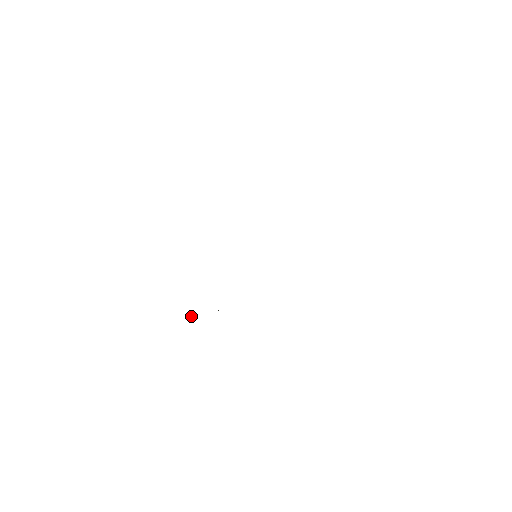
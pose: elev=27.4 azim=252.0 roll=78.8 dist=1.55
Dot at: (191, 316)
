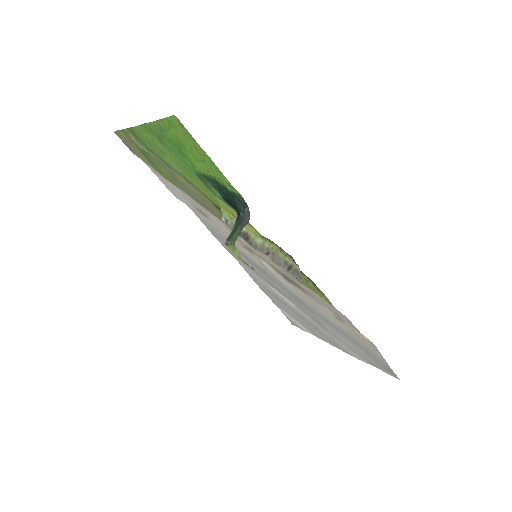
Dot at: (244, 219)
